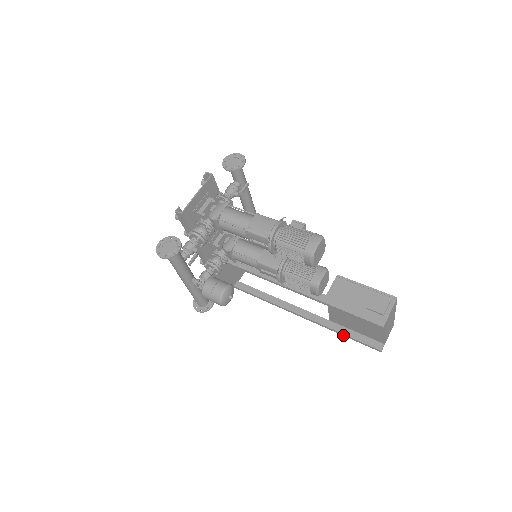
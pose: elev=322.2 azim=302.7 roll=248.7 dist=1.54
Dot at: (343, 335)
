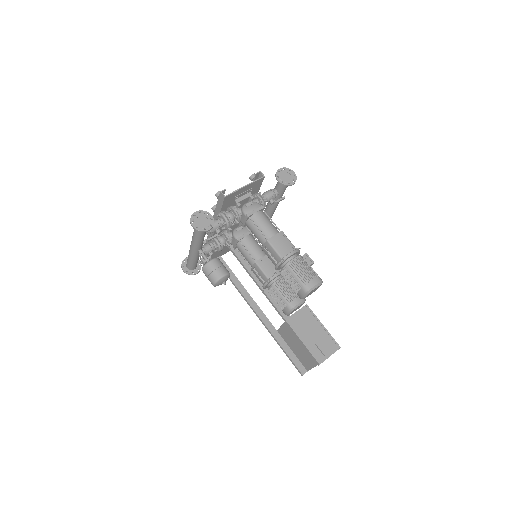
Dot at: (281, 347)
